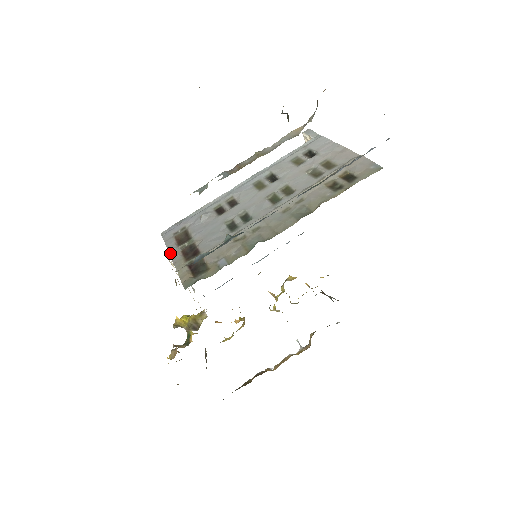
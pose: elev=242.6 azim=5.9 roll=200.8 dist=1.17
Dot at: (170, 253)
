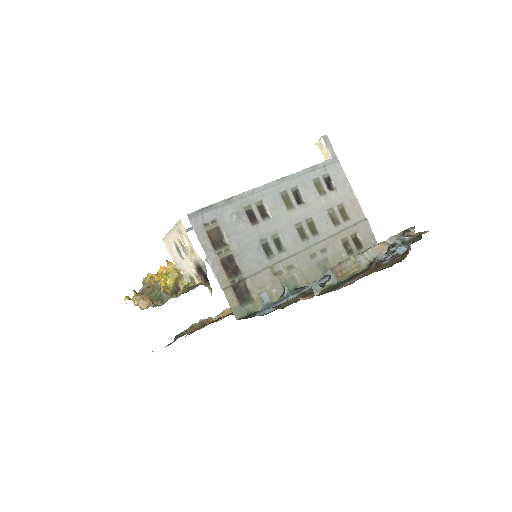
Dot at: (207, 257)
